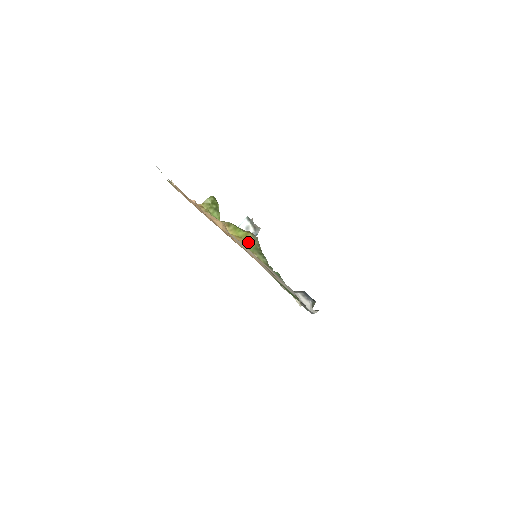
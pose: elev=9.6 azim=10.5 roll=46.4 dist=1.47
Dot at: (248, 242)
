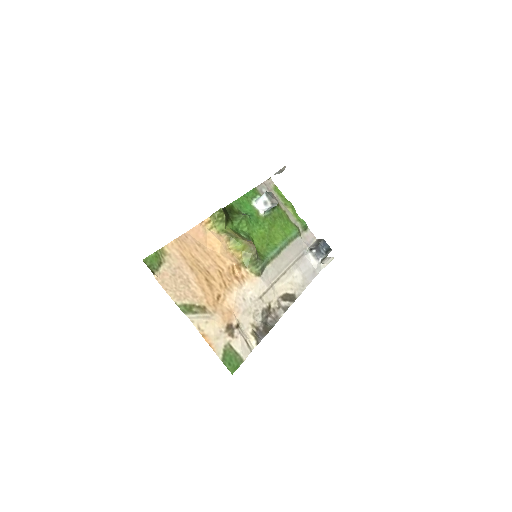
Dot at: (245, 255)
